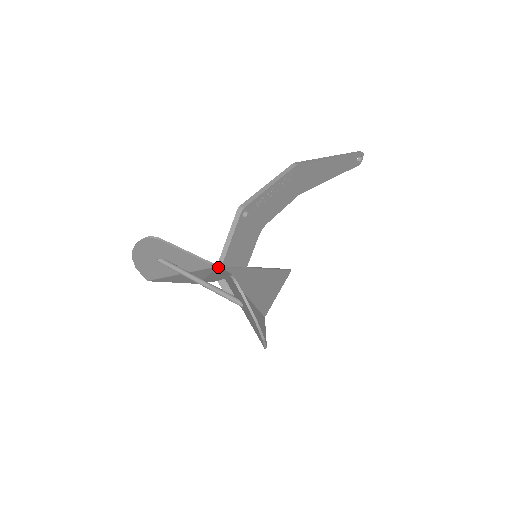
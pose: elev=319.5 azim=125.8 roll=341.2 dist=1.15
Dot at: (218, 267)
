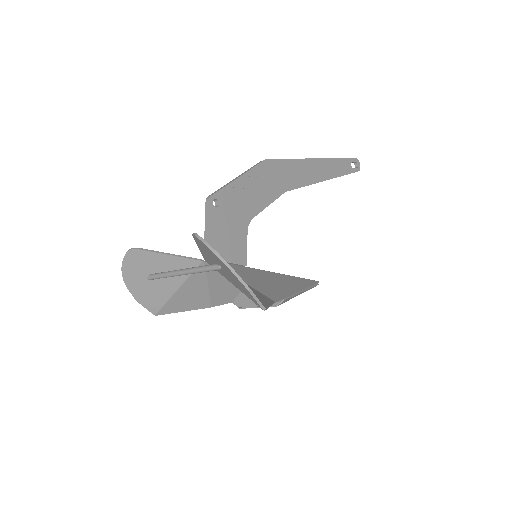
Dot at: (206, 262)
